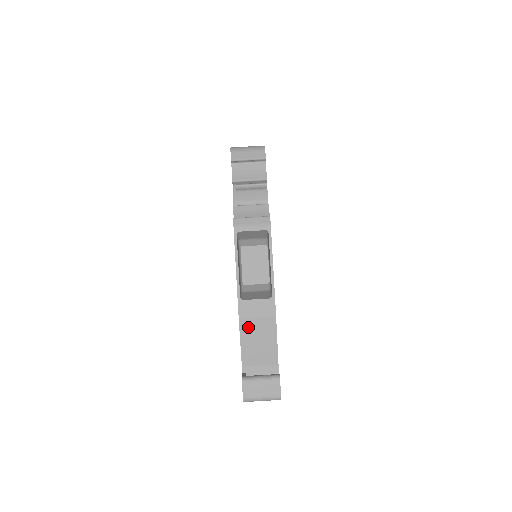
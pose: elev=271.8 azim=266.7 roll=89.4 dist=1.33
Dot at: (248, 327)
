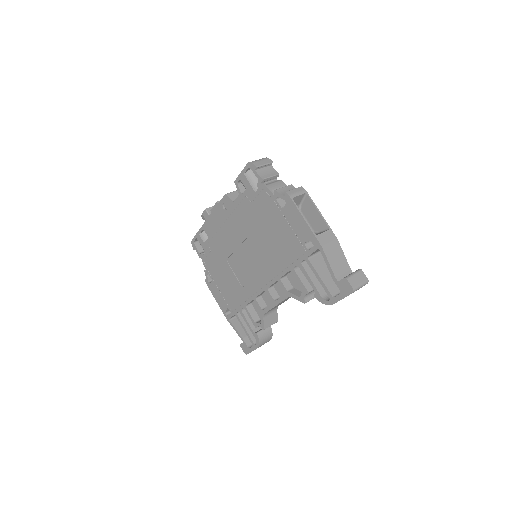
Dot at: (328, 250)
